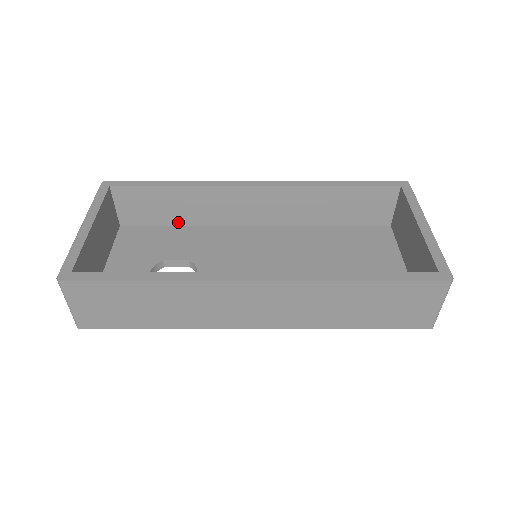
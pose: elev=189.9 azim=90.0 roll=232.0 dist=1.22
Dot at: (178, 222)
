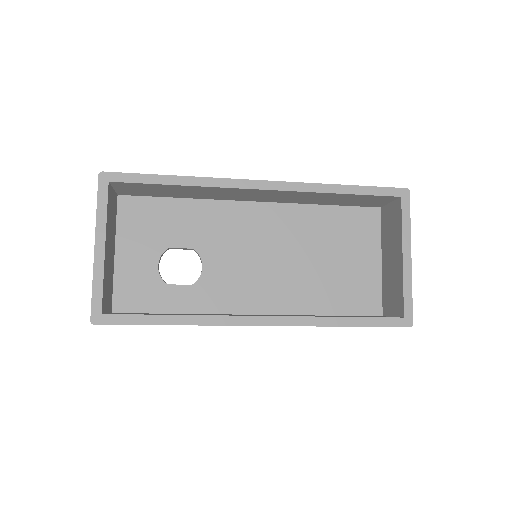
Dot at: (178, 196)
